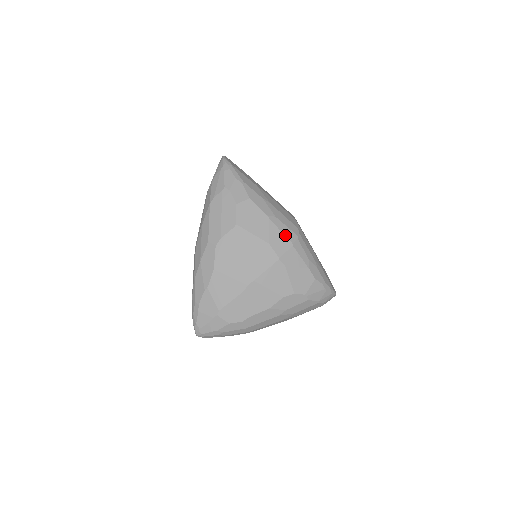
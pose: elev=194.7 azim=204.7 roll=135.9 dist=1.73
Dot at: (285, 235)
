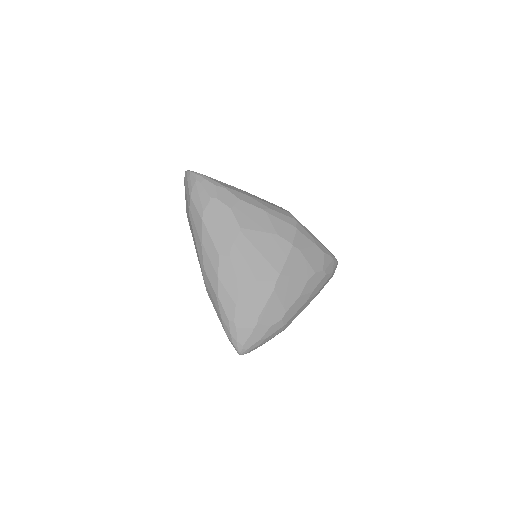
Dot at: (286, 222)
